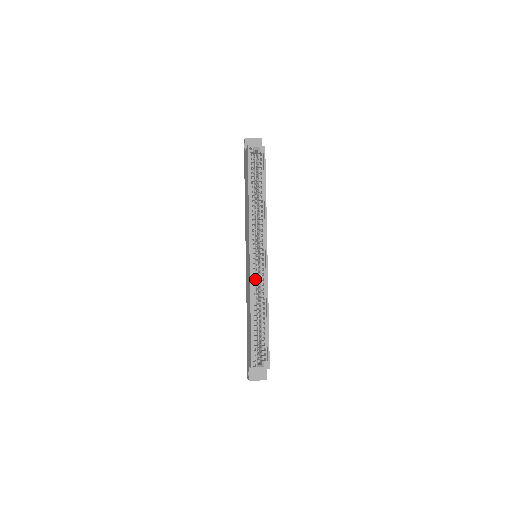
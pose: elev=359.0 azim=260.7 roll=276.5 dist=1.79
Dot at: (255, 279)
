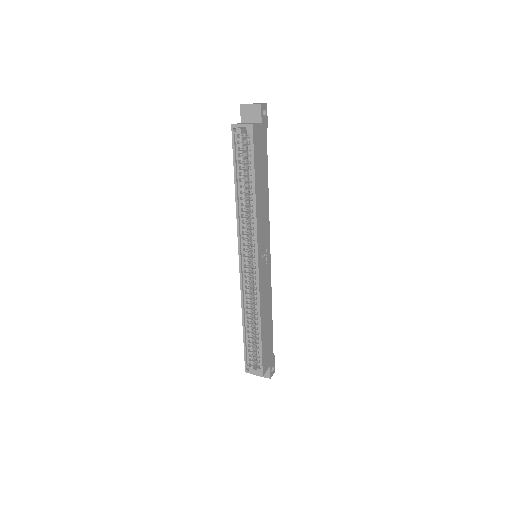
Dot at: occluded
